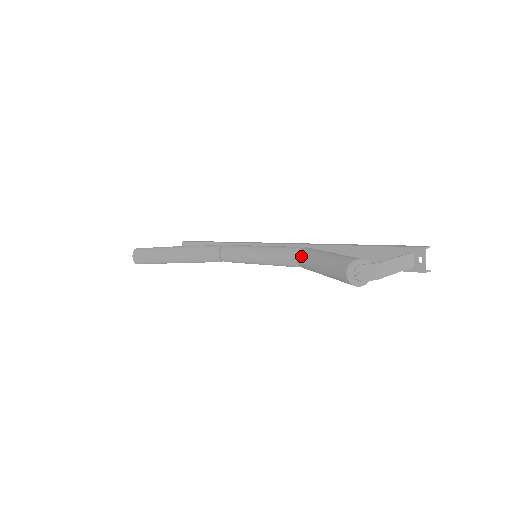
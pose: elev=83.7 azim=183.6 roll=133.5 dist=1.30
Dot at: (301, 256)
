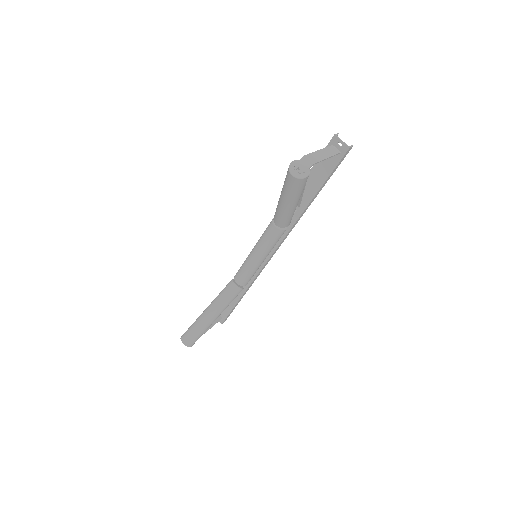
Dot at: (275, 217)
